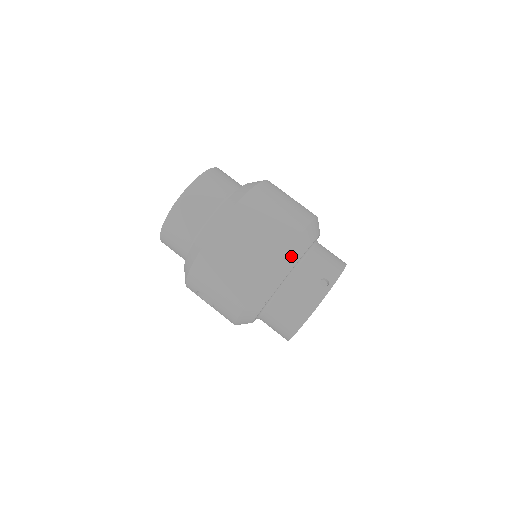
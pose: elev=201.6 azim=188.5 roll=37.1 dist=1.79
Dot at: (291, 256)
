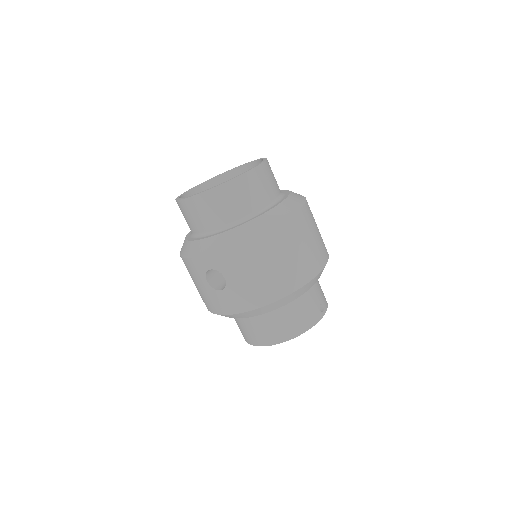
Dot at: (318, 276)
